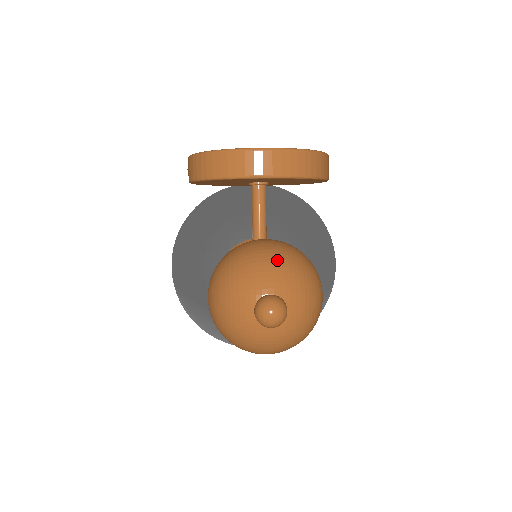
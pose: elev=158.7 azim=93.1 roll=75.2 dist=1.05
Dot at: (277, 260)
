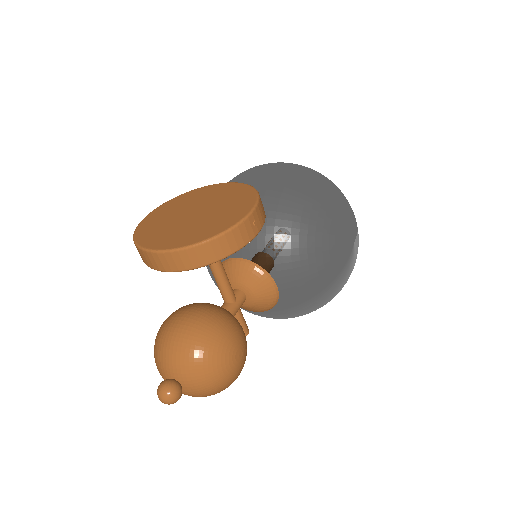
Dot at: (176, 349)
